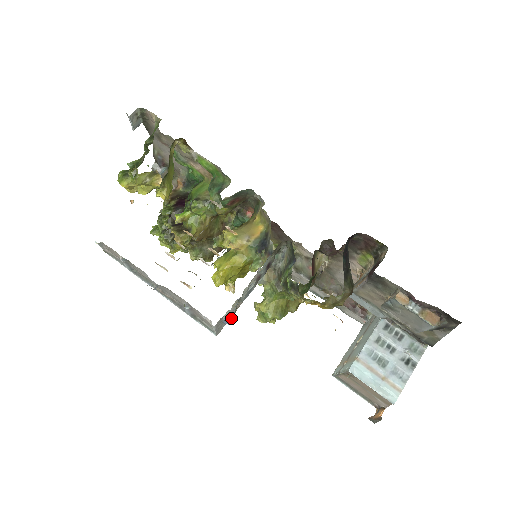
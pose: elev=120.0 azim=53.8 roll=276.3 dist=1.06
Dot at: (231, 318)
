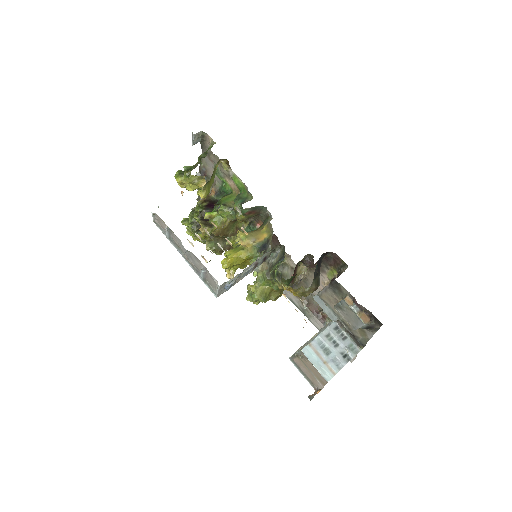
Dot at: (231, 286)
